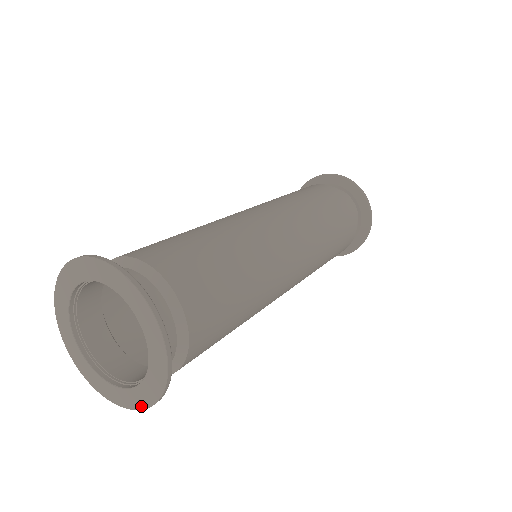
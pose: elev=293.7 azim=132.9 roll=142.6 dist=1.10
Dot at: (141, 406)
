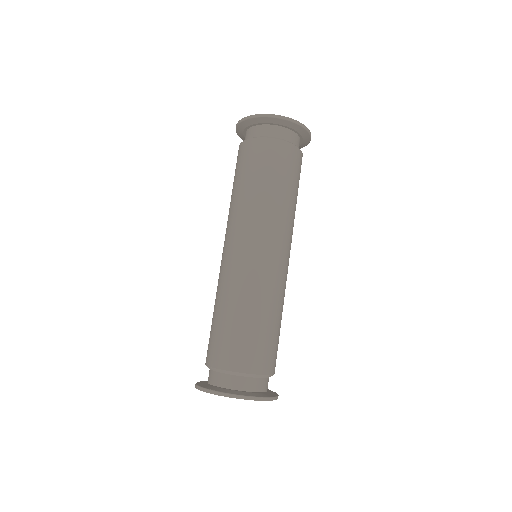
Dot at: occluded
